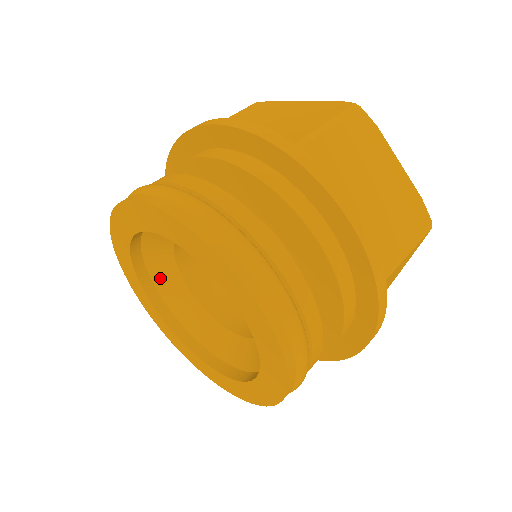
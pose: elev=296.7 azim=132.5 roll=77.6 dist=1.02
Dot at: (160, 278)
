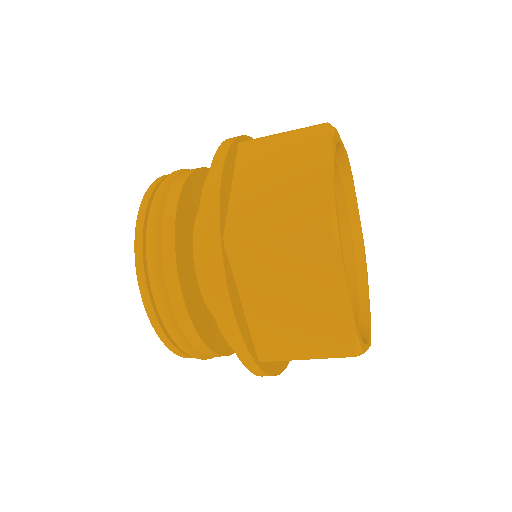
Dot at: occluded
